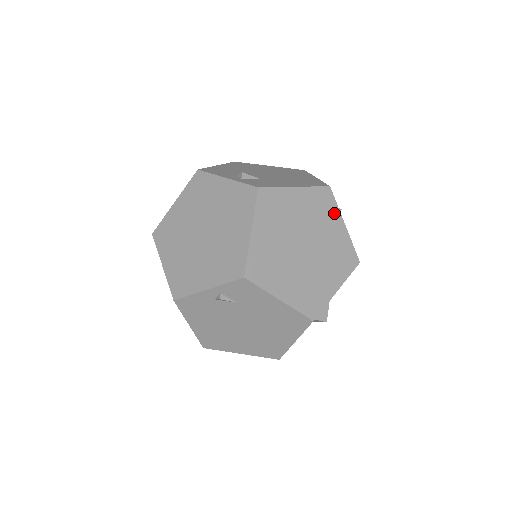
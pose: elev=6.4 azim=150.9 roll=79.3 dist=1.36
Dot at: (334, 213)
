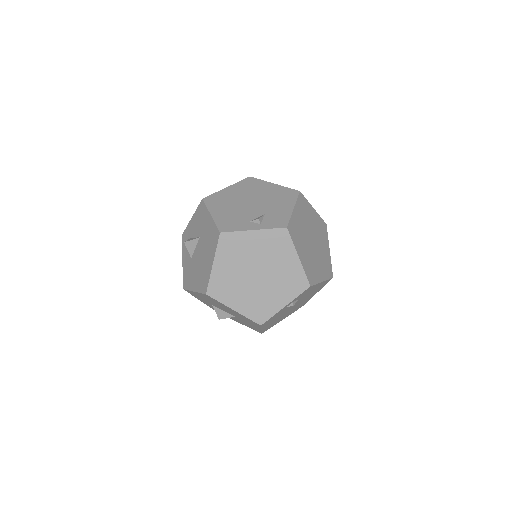
Dot at: (308, 206)
